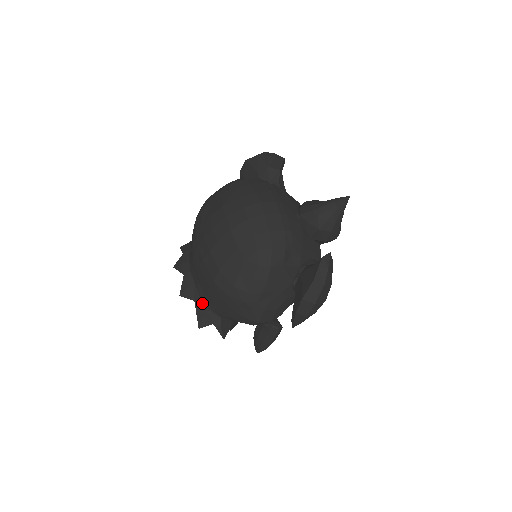
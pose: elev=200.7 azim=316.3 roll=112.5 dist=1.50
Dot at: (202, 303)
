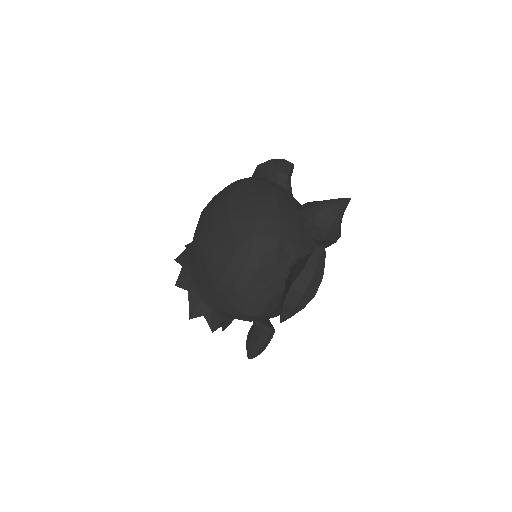
Dot at: (195, 293)
